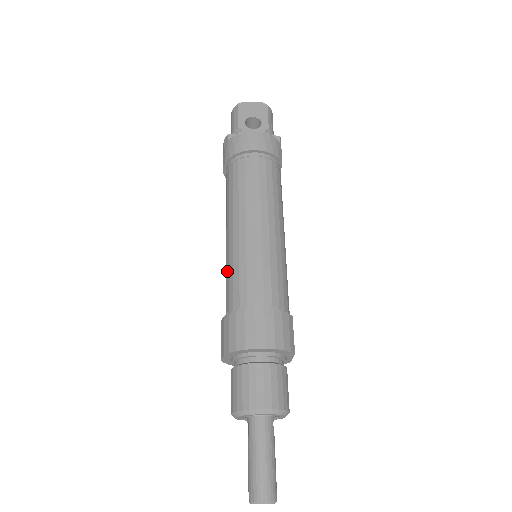
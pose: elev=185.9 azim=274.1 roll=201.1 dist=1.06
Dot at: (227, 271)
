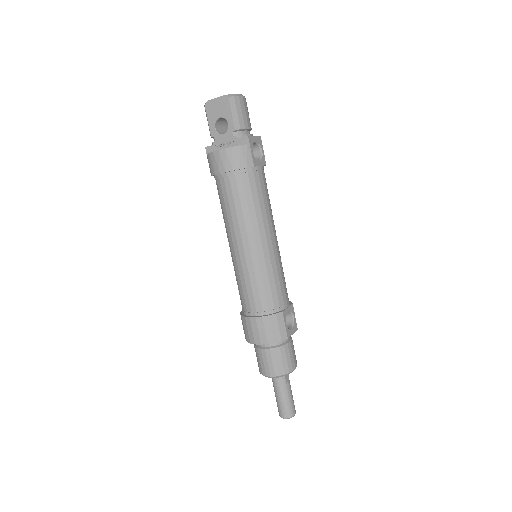
Dot at: occluded
